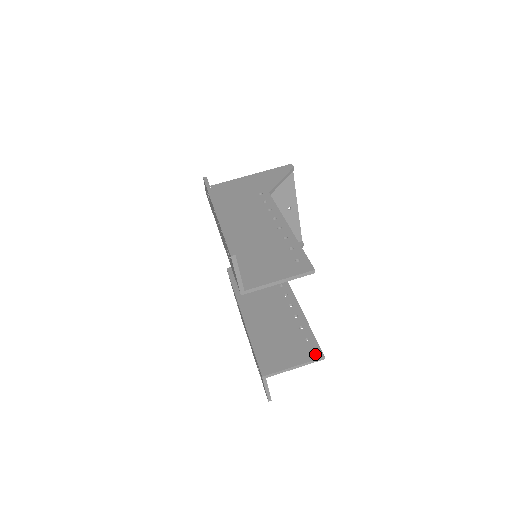
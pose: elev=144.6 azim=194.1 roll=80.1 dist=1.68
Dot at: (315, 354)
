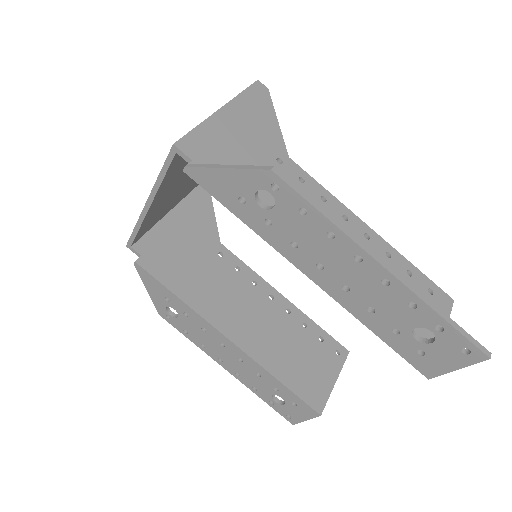
Dot at: (341, 354)
